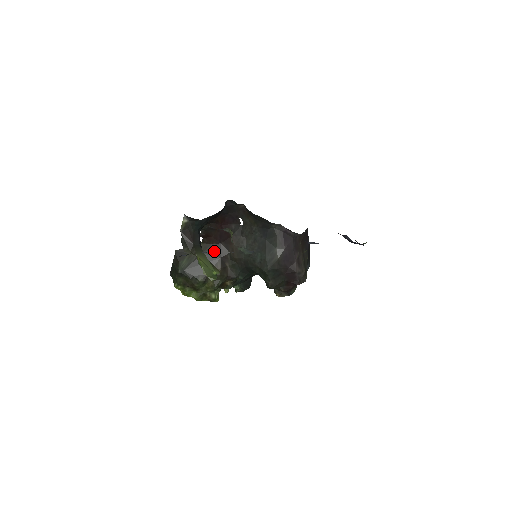
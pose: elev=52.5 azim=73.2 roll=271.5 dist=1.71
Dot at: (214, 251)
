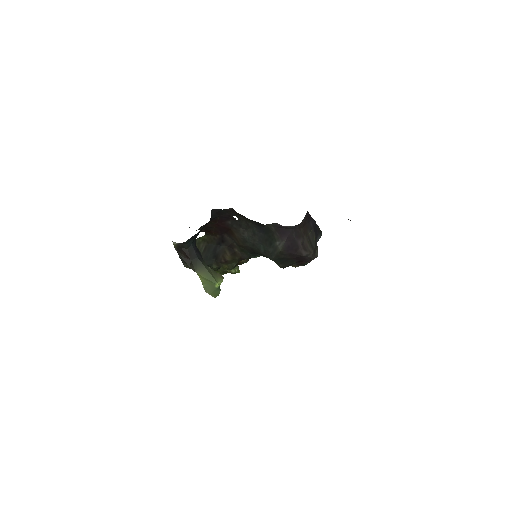
Dot at: (219, 241)
